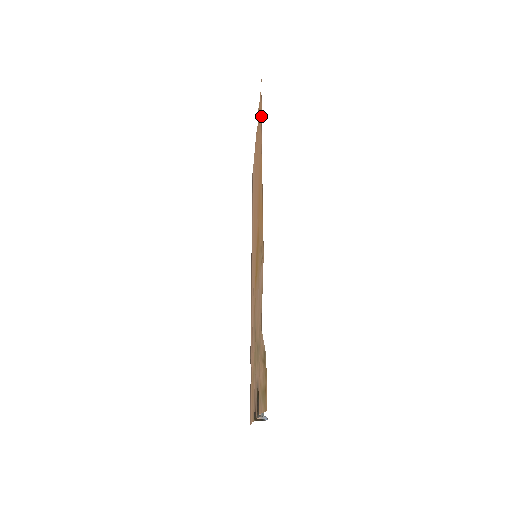
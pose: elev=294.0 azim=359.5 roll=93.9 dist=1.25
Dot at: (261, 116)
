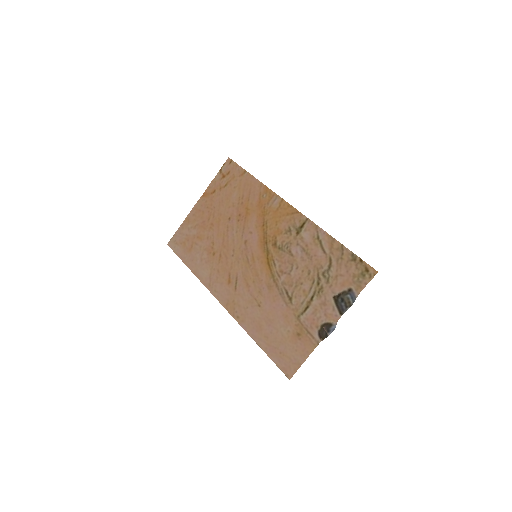
Dot at: (245, 174)
